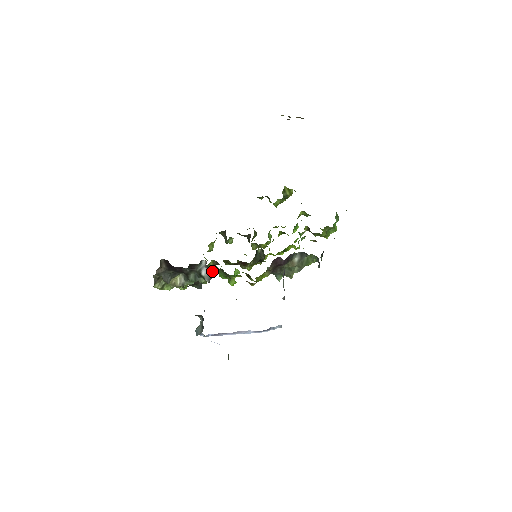
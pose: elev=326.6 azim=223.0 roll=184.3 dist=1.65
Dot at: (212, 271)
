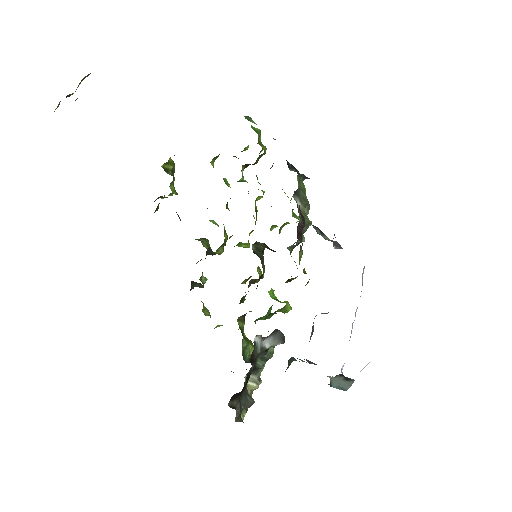
Dot at: (274, 332)
